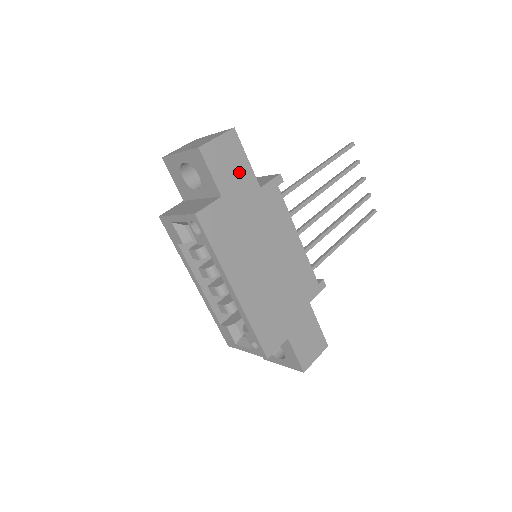
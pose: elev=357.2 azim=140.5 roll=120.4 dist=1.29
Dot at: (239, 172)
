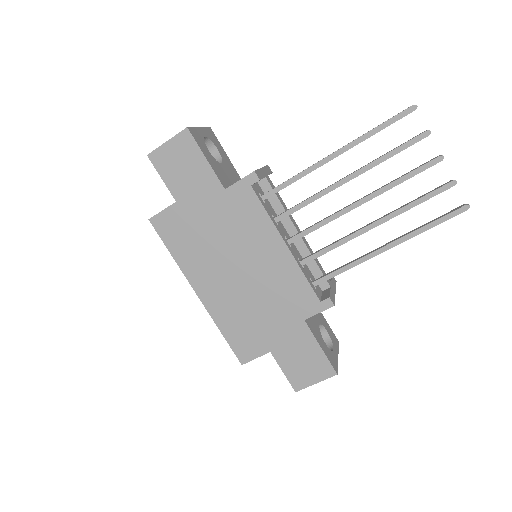
Dot at: (196, 175)
